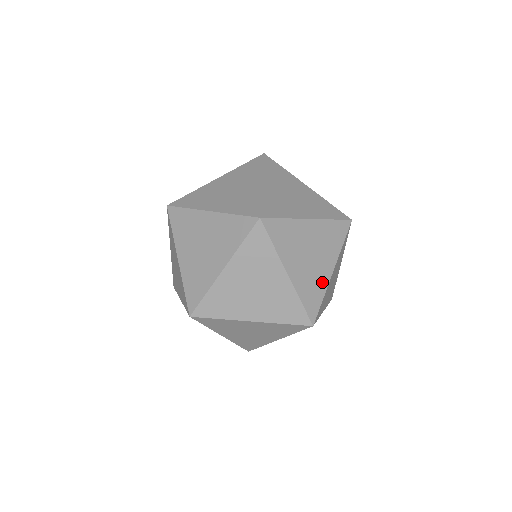
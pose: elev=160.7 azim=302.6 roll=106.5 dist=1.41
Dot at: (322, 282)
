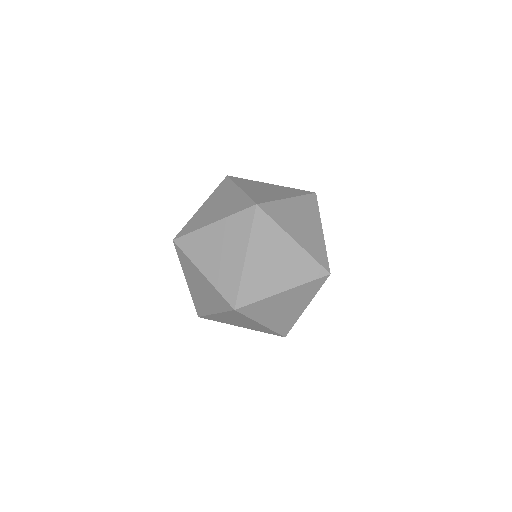
Dot at: occluded
